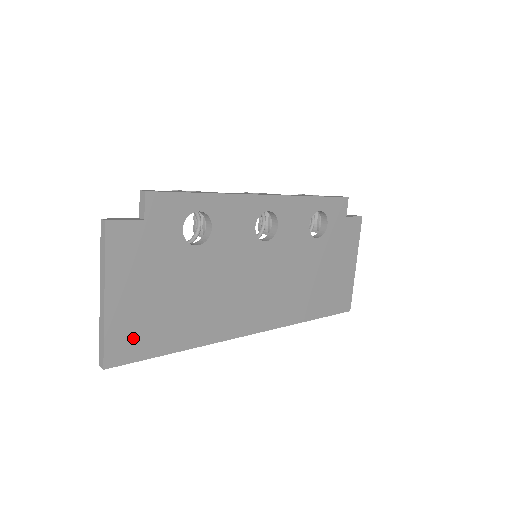
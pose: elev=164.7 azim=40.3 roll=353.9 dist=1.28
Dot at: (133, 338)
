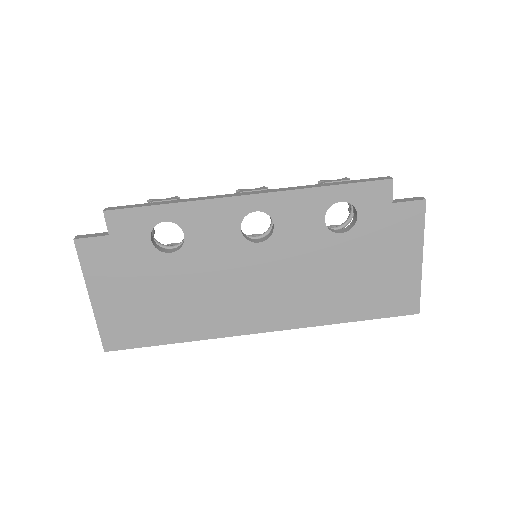
Dot at: (125, 330)
